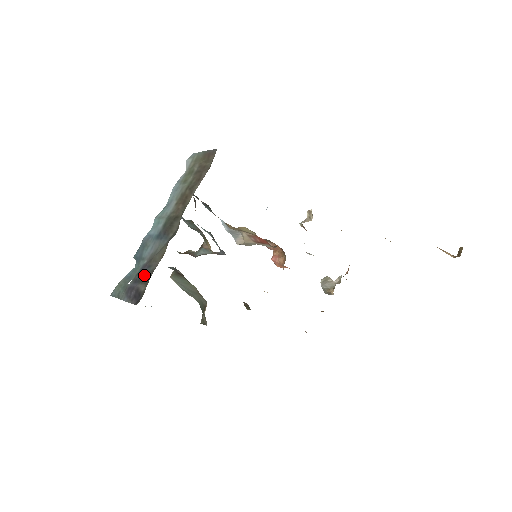
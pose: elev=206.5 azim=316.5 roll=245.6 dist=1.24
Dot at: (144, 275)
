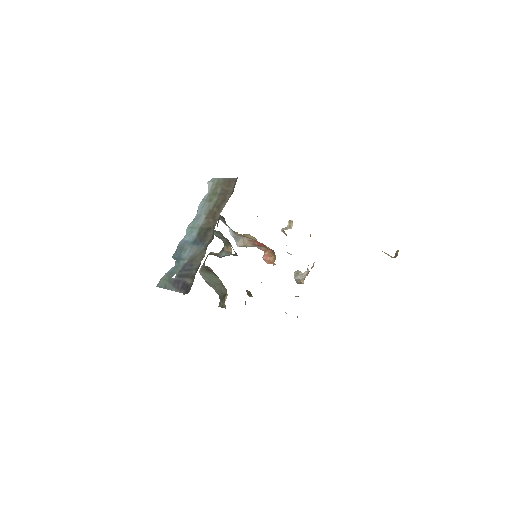
Dot at: (188, 272)
